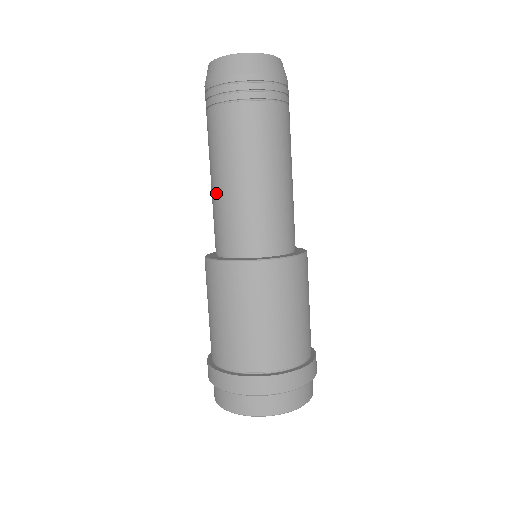
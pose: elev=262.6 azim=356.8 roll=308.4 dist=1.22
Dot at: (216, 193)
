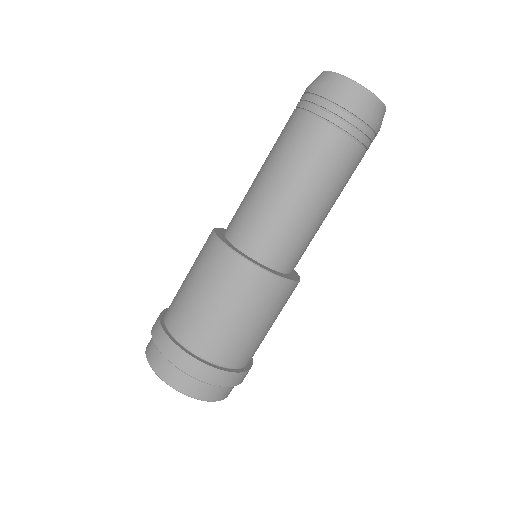
Dot at: (262, 187)
